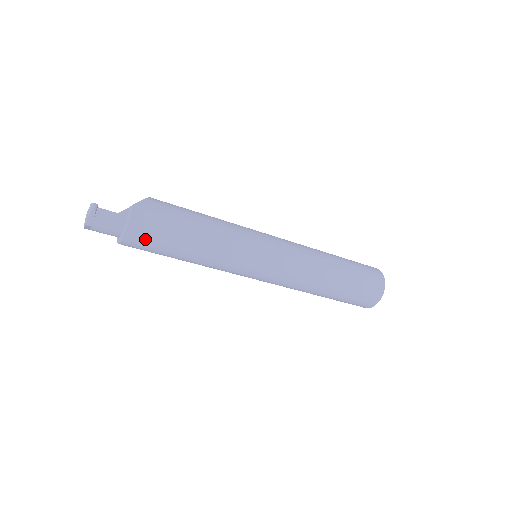
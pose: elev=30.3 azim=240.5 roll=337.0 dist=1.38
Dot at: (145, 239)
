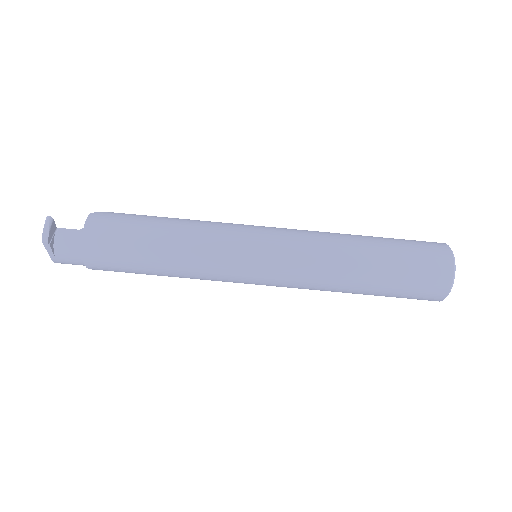
Dot at: (105, 243)
